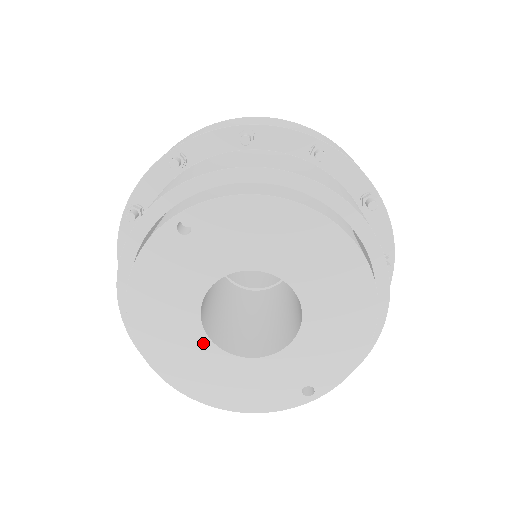
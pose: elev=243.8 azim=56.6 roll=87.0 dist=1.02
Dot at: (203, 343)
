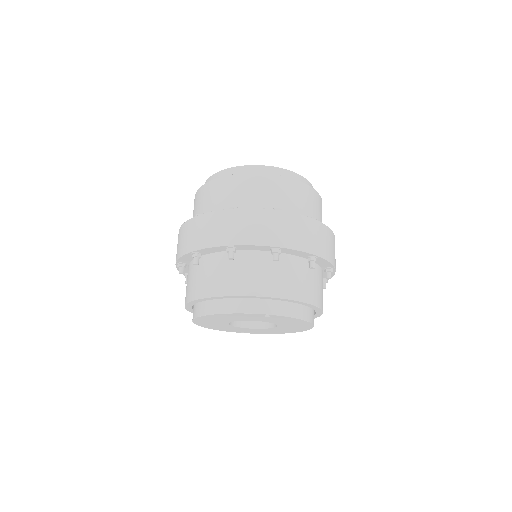
Dot at: (225, 323)
